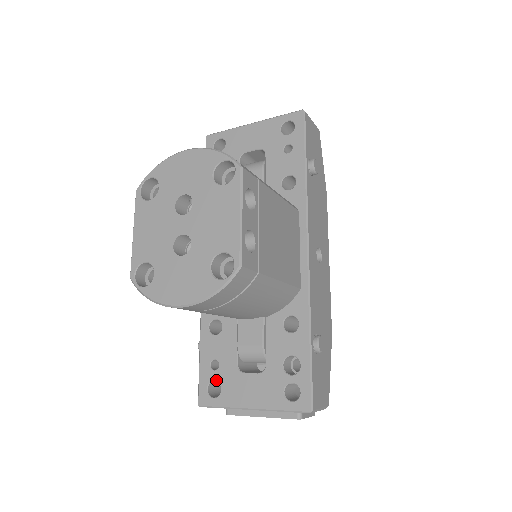
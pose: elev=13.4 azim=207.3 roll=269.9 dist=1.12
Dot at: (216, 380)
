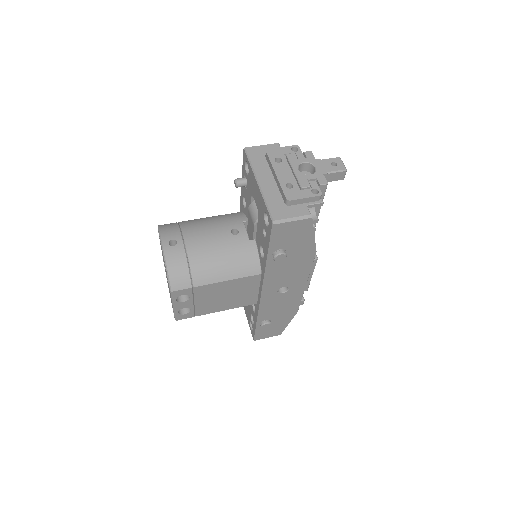
Dot at: occluded
